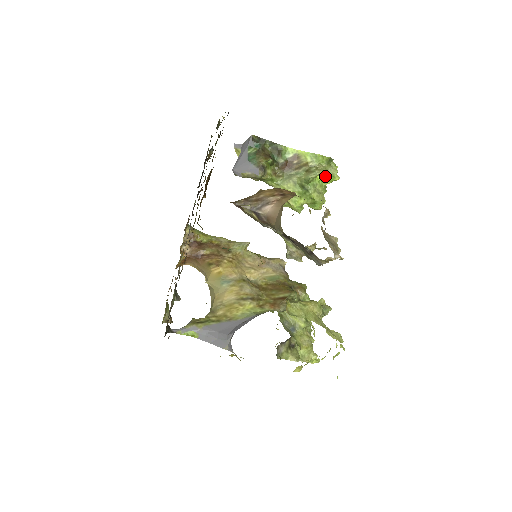
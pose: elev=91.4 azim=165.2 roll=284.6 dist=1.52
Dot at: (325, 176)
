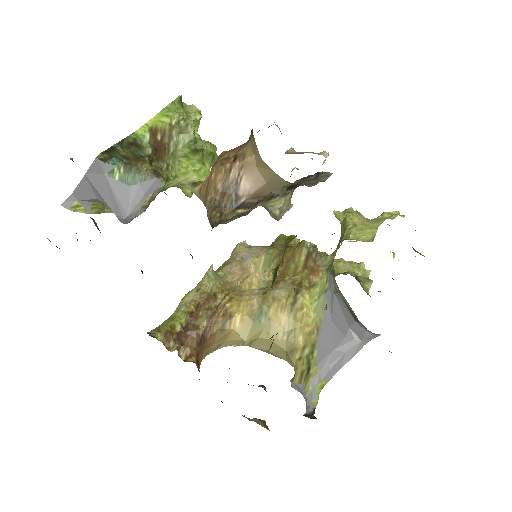
Dot at: (196, 119)
